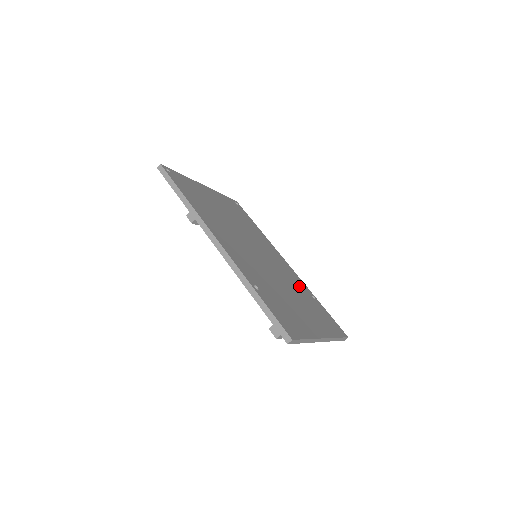
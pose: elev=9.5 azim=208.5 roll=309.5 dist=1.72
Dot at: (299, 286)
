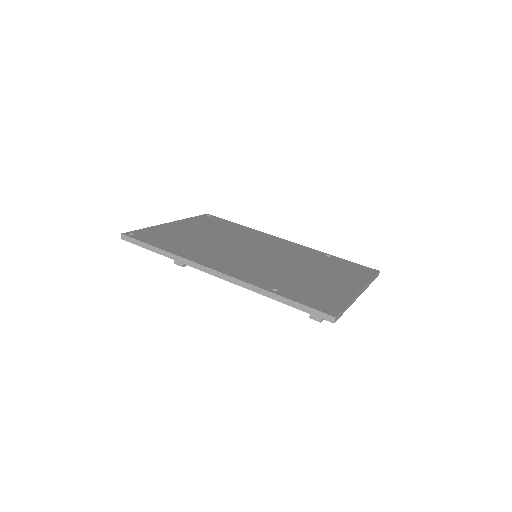
Dot at: (309, 255)
